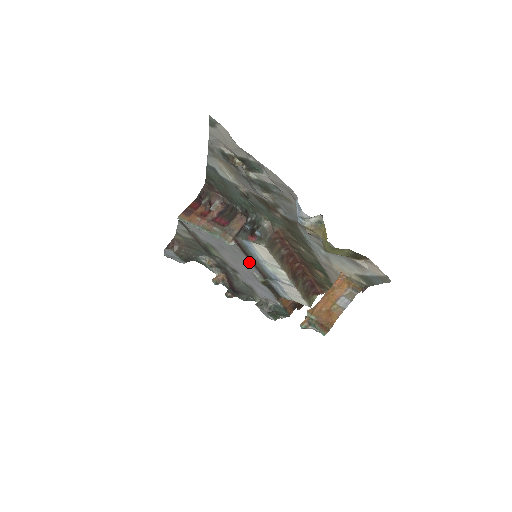
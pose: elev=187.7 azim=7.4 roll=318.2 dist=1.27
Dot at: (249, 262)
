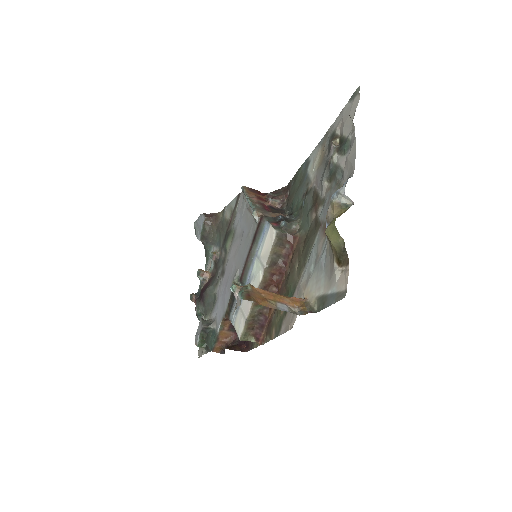
Dot at: (247, 252)
